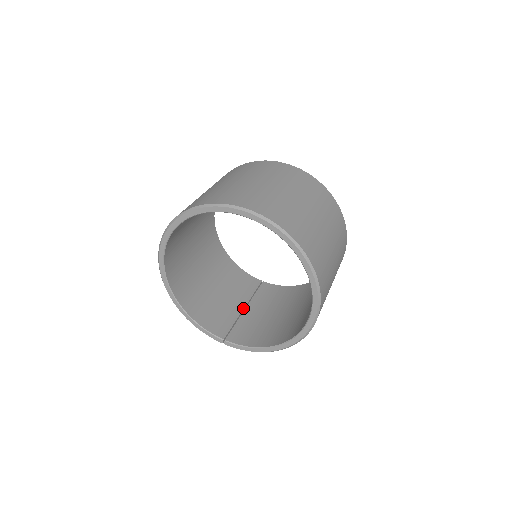
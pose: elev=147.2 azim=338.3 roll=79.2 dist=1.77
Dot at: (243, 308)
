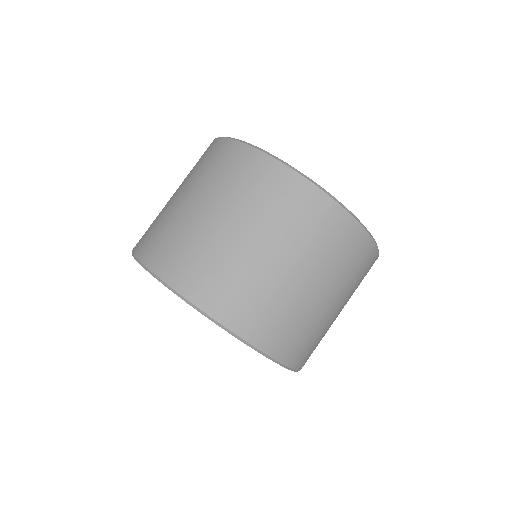
Dot at: occluded
